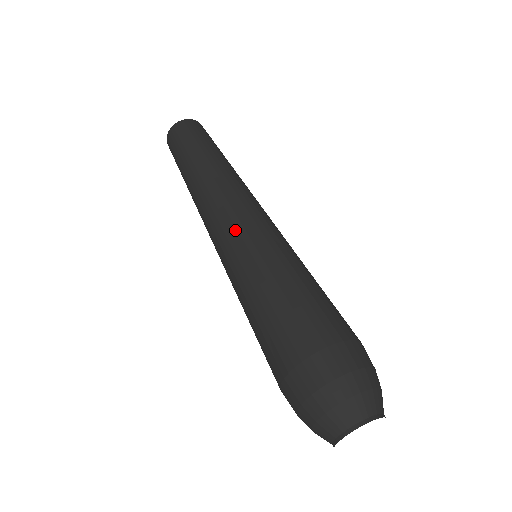
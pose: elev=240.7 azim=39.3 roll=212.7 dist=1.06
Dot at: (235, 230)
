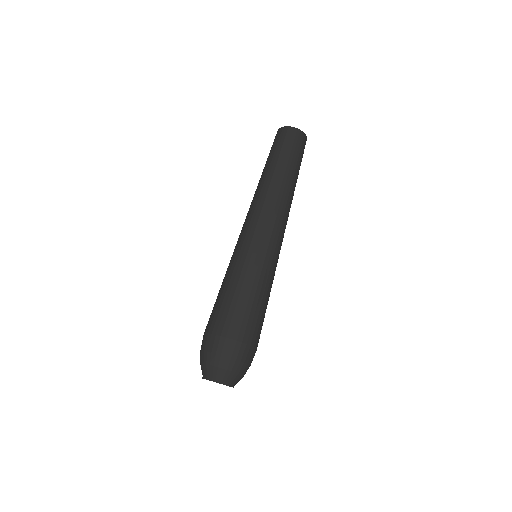
Dot at: (244, 237)
